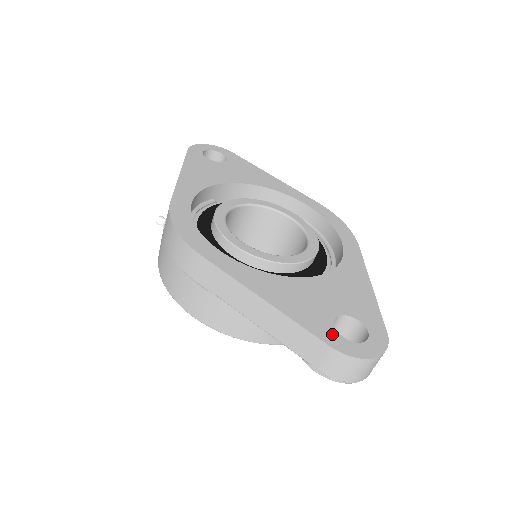
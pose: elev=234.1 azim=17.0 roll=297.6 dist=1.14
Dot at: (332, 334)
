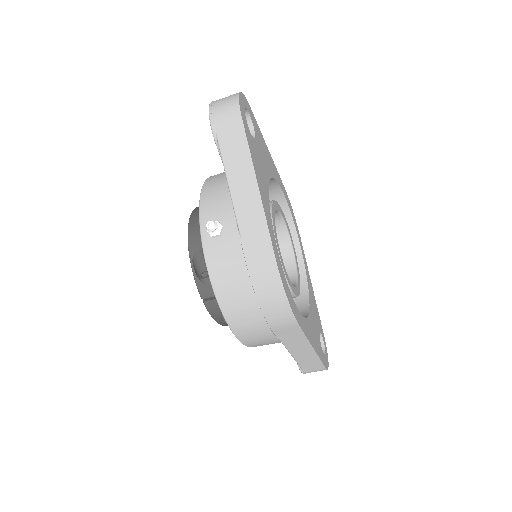
Dot at: (324, 357)
